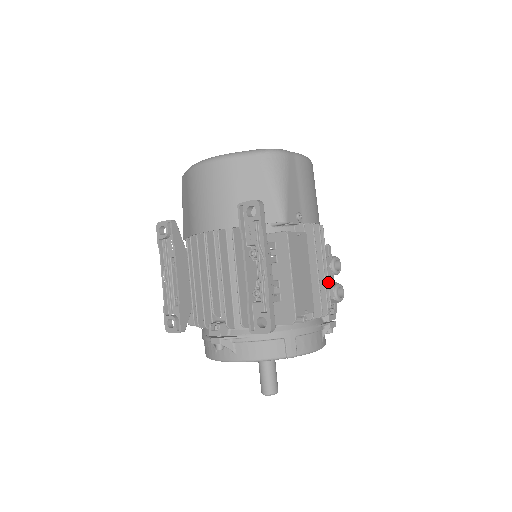
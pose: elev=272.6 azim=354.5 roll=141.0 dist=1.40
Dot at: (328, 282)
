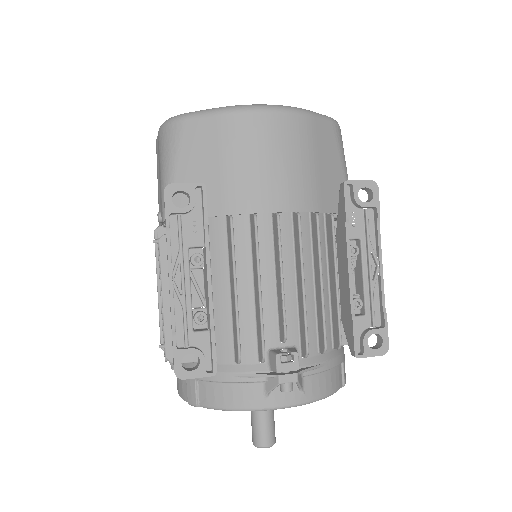
Dot at: occluded
